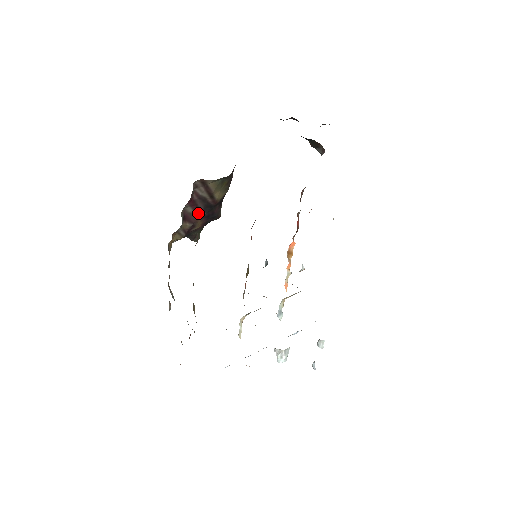
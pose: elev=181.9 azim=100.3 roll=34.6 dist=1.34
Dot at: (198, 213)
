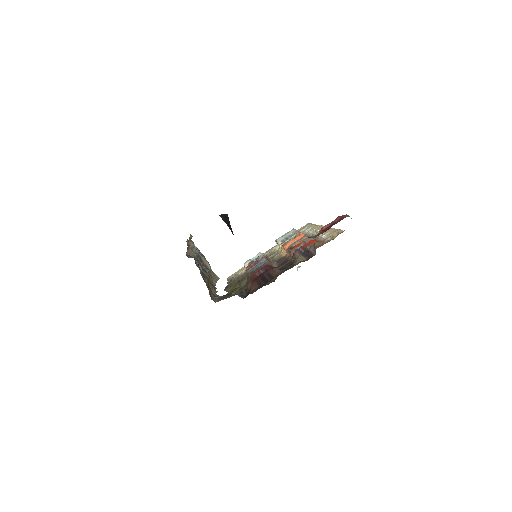
Dot at: occluded
